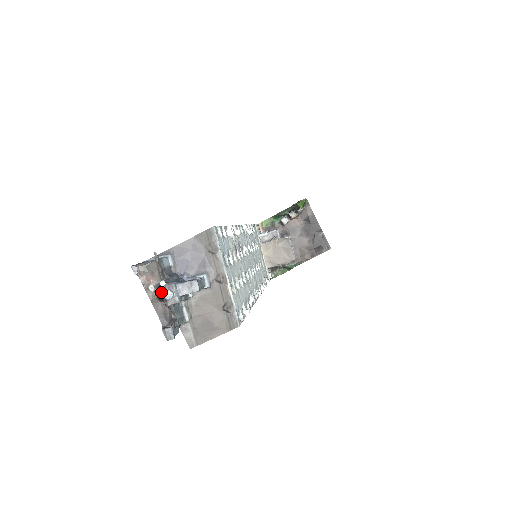
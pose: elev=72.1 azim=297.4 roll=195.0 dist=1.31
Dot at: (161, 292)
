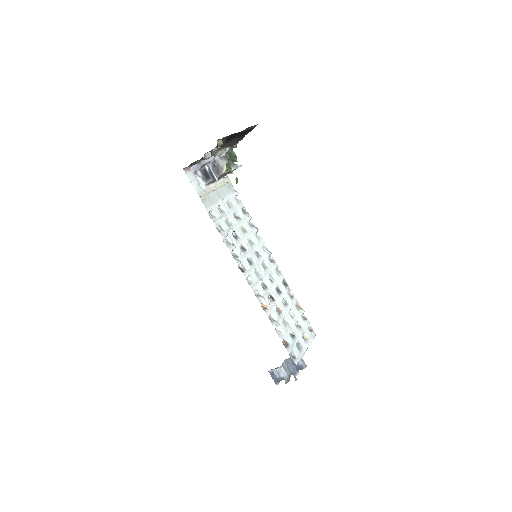
Dot at: occluded
